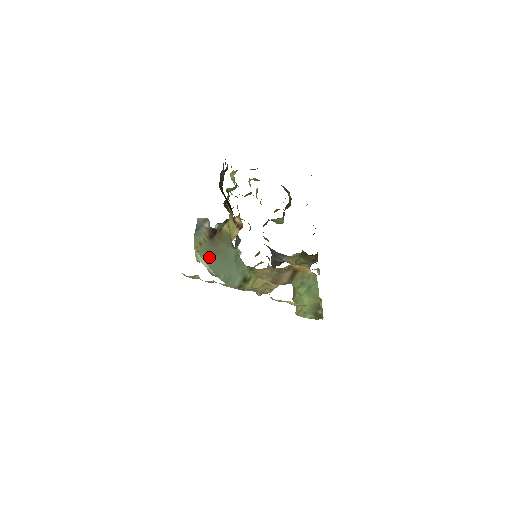
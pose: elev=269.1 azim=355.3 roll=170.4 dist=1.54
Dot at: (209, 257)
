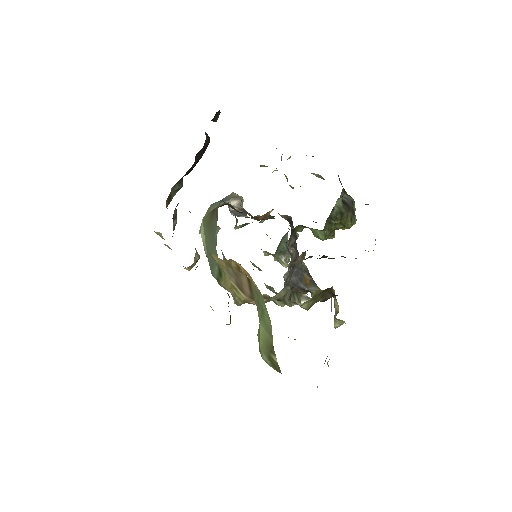
Dot at: (207, 232)
